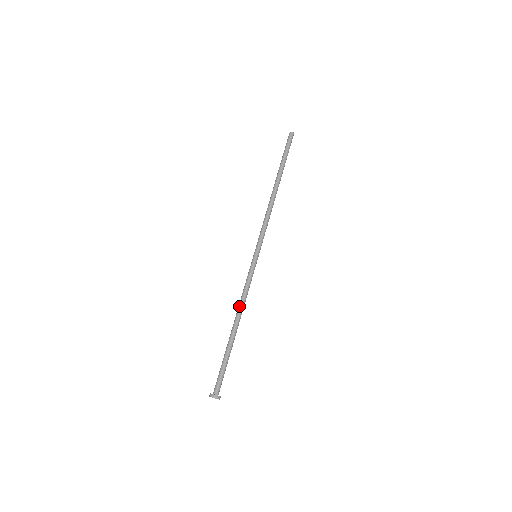
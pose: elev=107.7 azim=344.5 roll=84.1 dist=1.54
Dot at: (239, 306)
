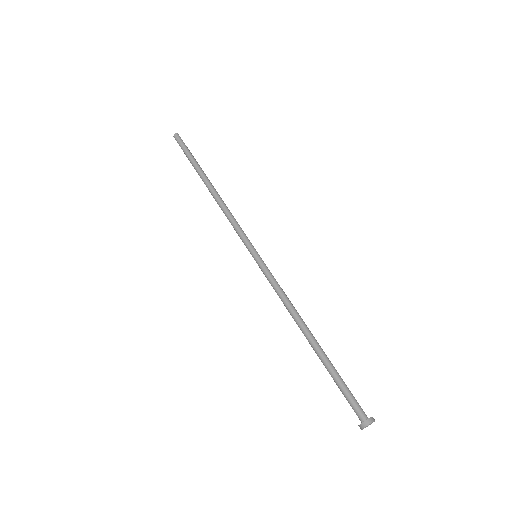
Dot at: (294, 311)
